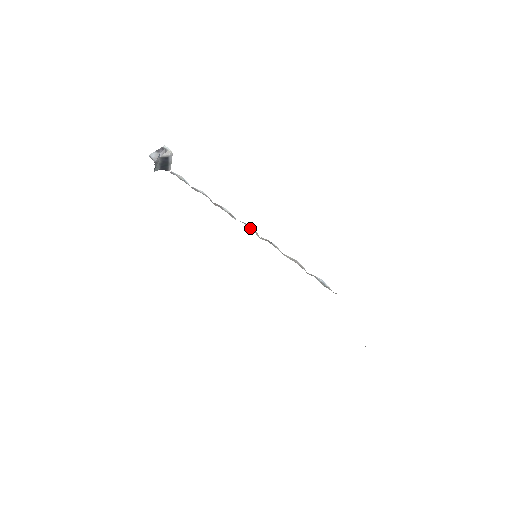
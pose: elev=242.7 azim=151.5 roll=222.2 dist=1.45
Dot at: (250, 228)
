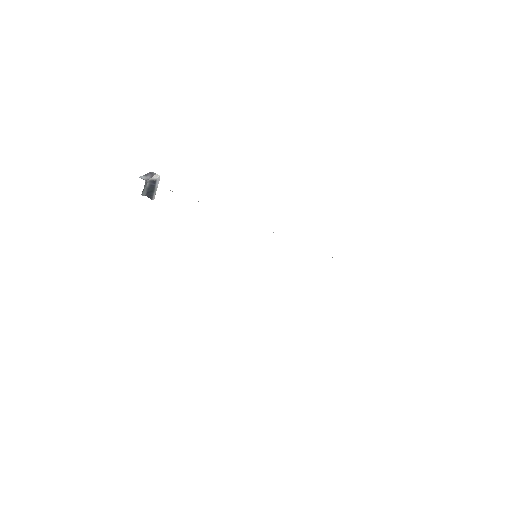
Dot at: occluded
